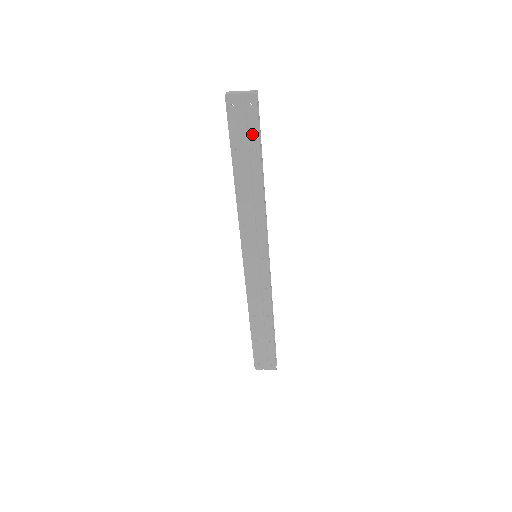
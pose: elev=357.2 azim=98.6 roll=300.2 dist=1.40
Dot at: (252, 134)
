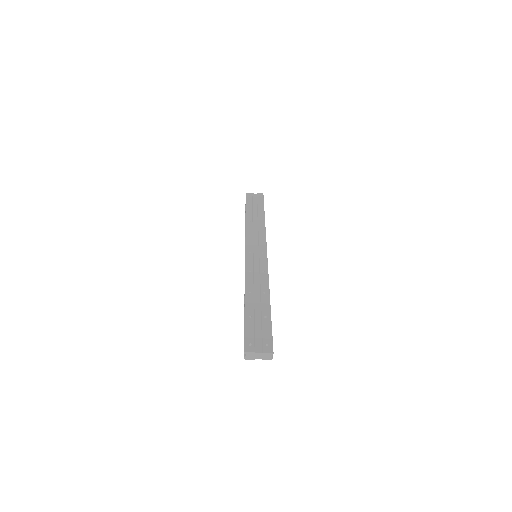
Dot at: (260, 204)
